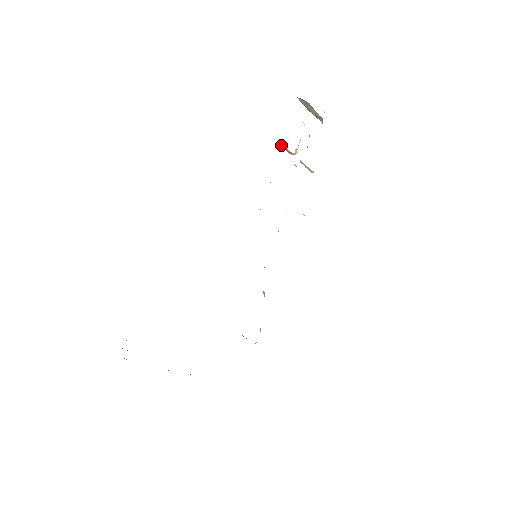
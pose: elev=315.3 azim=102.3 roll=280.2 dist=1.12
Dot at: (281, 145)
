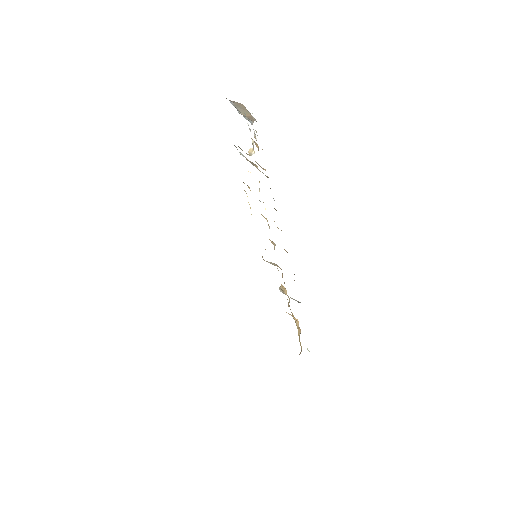
Dot at: (239, 147)
